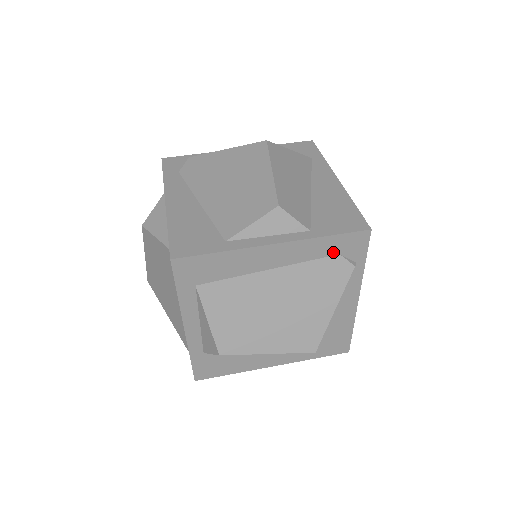
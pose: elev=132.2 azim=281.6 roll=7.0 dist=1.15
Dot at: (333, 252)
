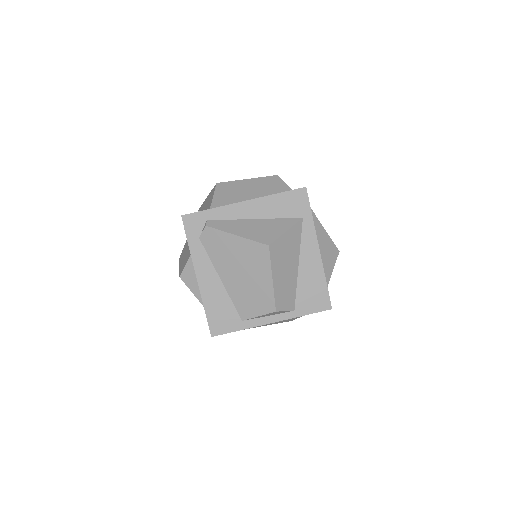
Dot at: occluded
